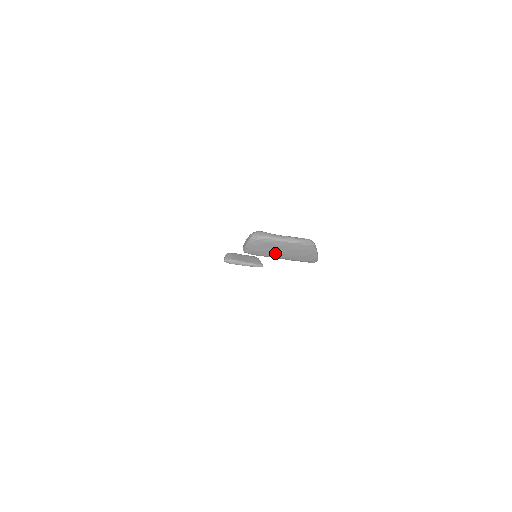
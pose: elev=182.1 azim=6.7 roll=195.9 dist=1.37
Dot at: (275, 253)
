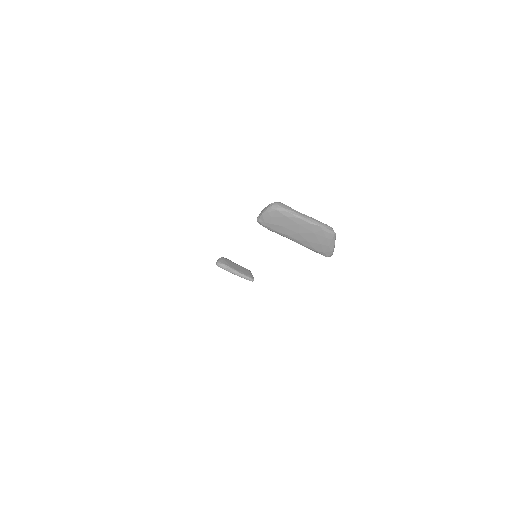
Dot at: (290, 232)
